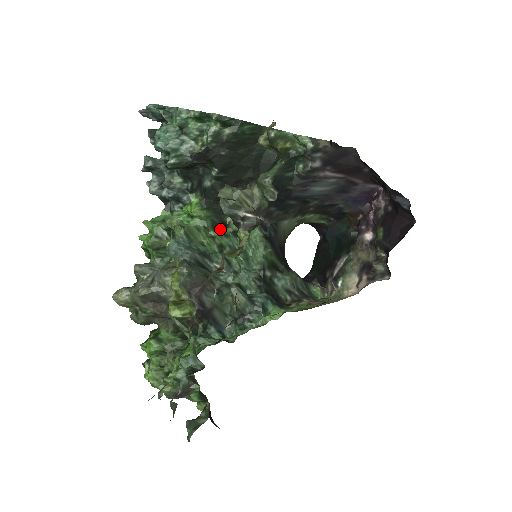
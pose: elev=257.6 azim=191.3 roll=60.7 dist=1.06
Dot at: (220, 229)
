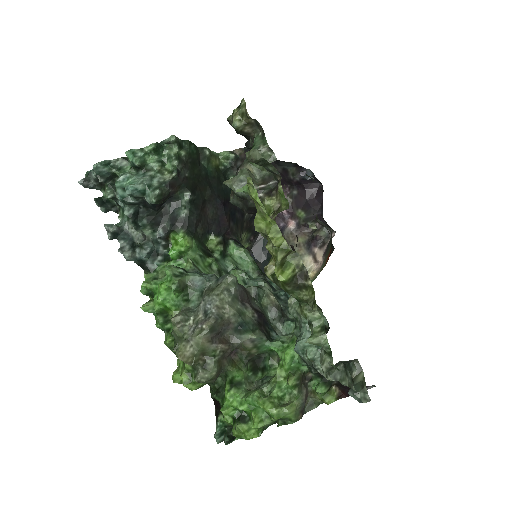
Dot at: (210, 255)
